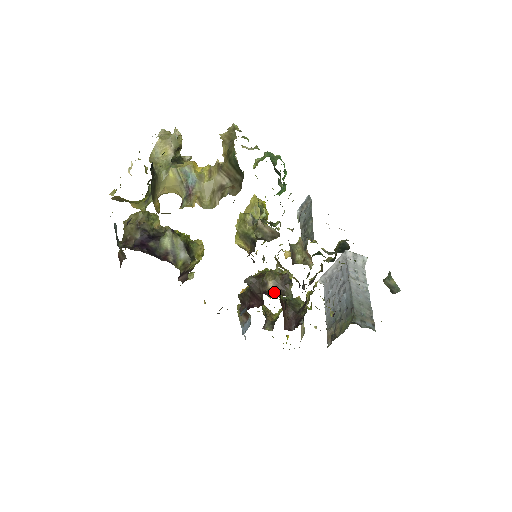
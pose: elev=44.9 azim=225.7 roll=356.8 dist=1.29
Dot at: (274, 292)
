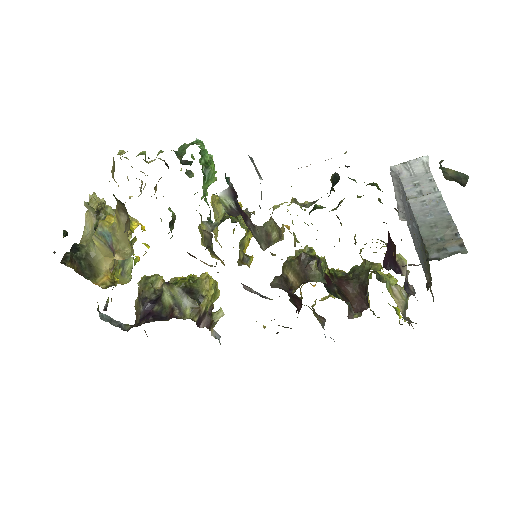
Dot at: (298, 283)
